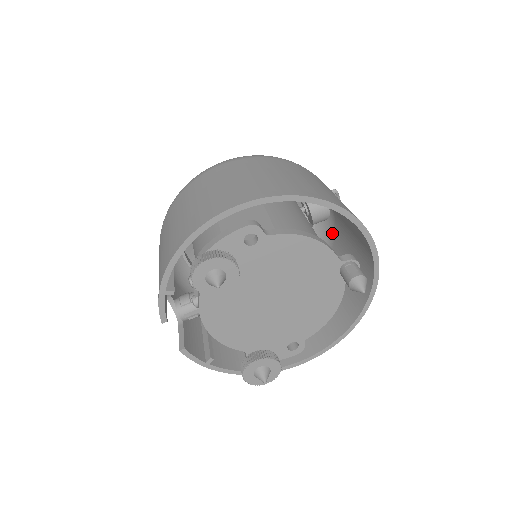
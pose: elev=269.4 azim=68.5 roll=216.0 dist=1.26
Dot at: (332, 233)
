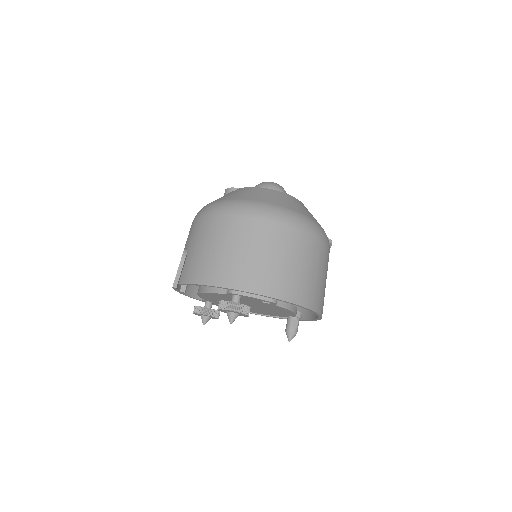
Dot at: occluded
